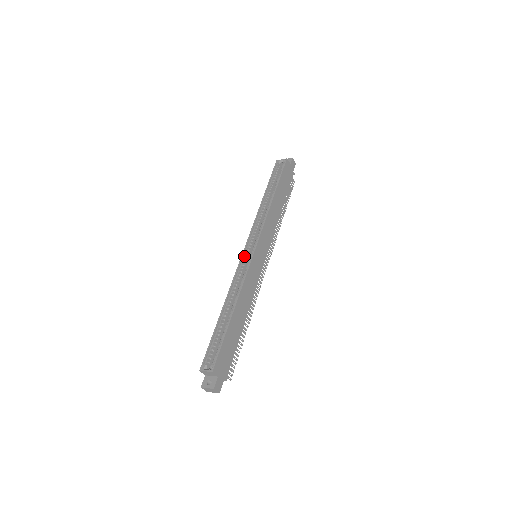
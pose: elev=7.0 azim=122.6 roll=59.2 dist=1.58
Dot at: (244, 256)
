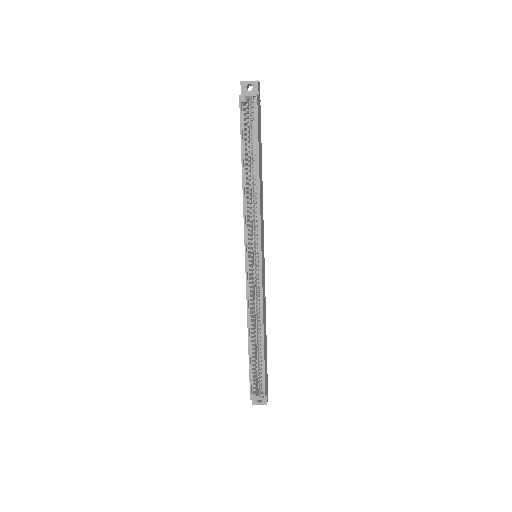
Dot at: (248, 268)
